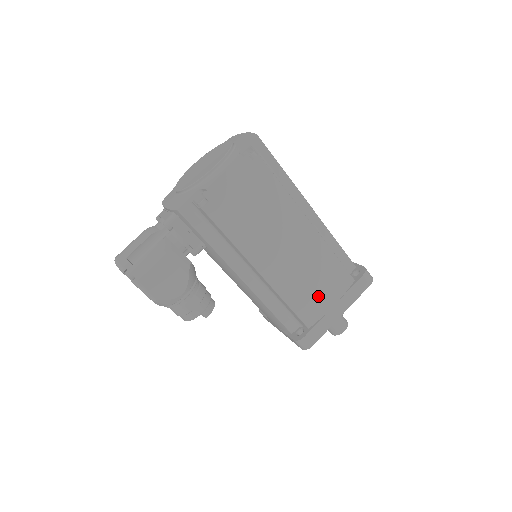
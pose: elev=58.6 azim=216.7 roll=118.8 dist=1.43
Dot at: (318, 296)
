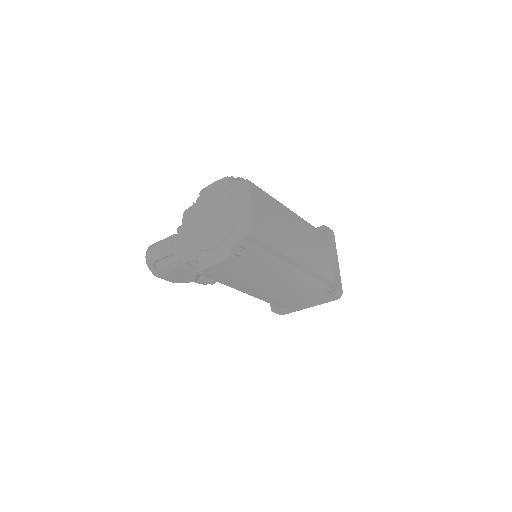
Dot at: (290, 302)
